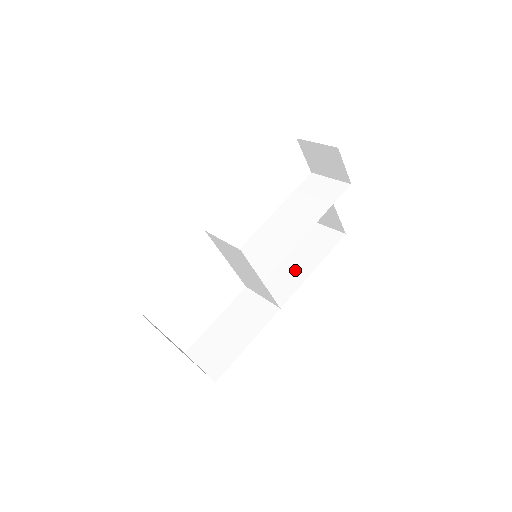
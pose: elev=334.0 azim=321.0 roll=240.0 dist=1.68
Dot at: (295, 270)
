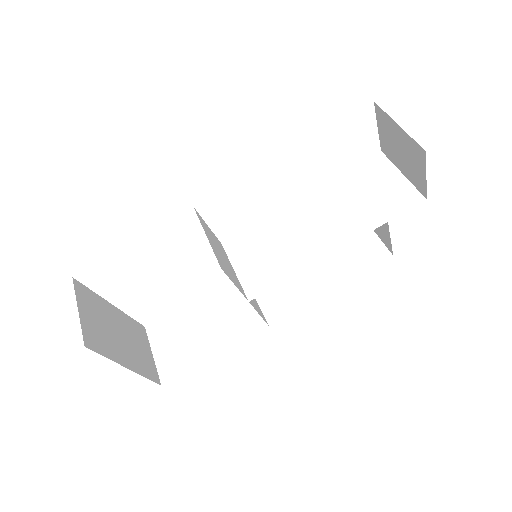
Dot at: (308, 278)
